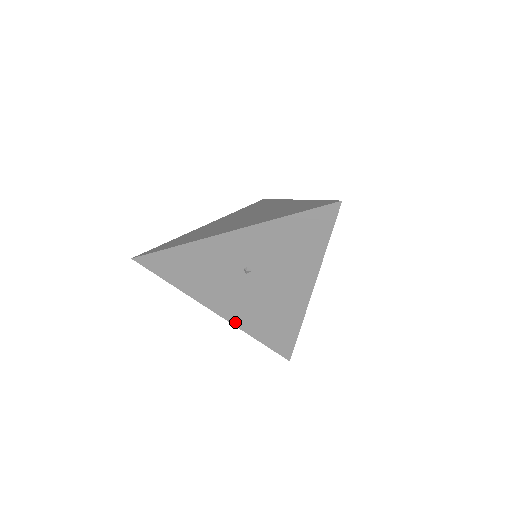
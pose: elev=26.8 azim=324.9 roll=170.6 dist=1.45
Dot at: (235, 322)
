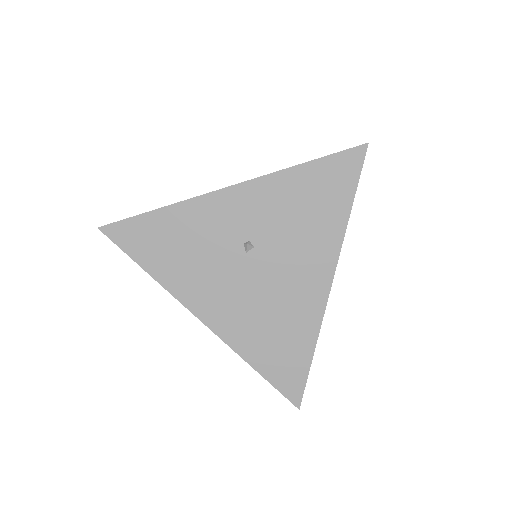
Dot at: (225, 336)
